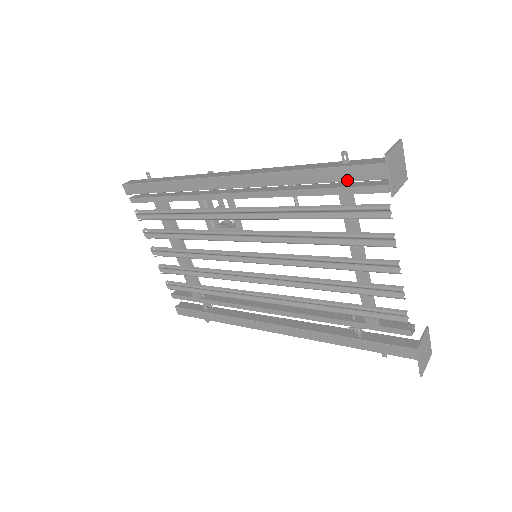
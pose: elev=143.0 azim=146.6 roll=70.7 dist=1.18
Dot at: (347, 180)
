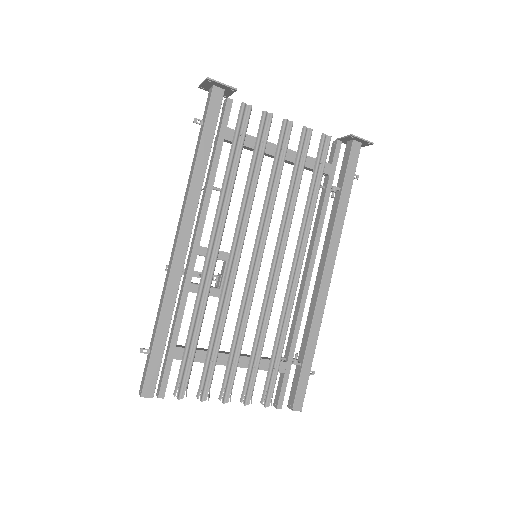
Dot at: (215, 124)
